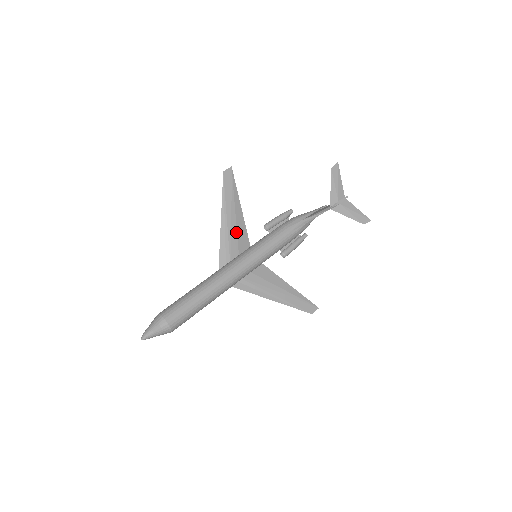
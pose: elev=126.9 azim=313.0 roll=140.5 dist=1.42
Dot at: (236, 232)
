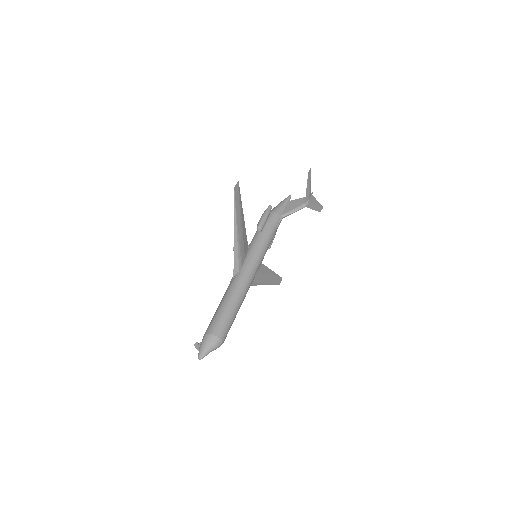
Dot at: (243, 240)
